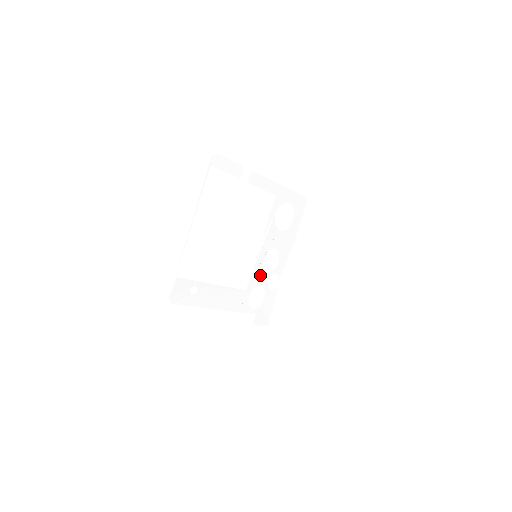
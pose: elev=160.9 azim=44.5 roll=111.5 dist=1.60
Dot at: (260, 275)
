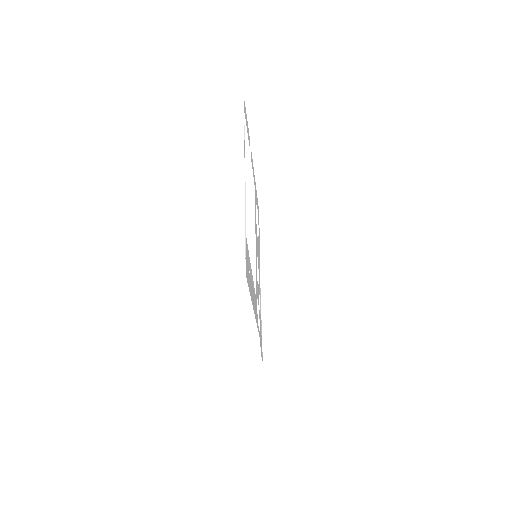
Dot at: (257, 285)
